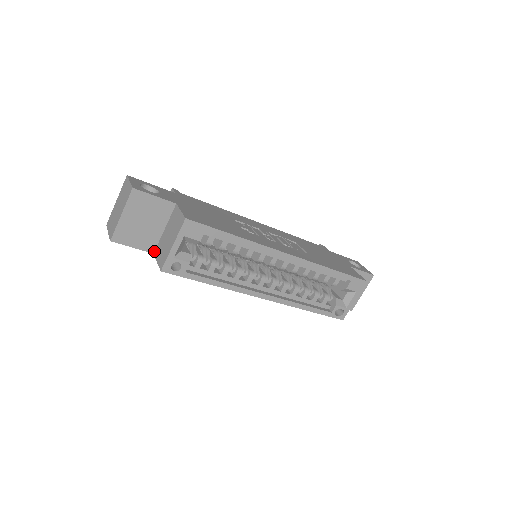
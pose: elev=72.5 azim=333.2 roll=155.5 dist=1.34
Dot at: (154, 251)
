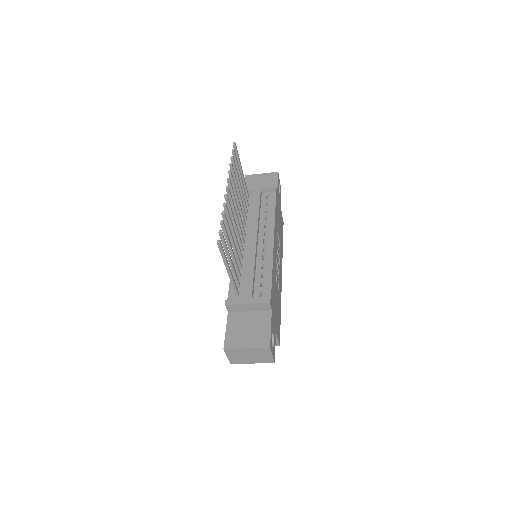
Dot at: occluded
